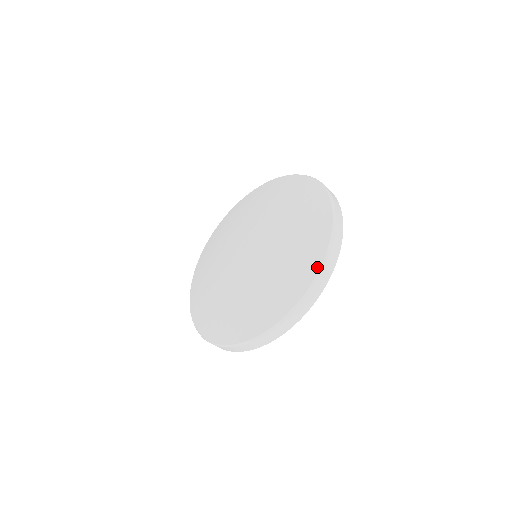
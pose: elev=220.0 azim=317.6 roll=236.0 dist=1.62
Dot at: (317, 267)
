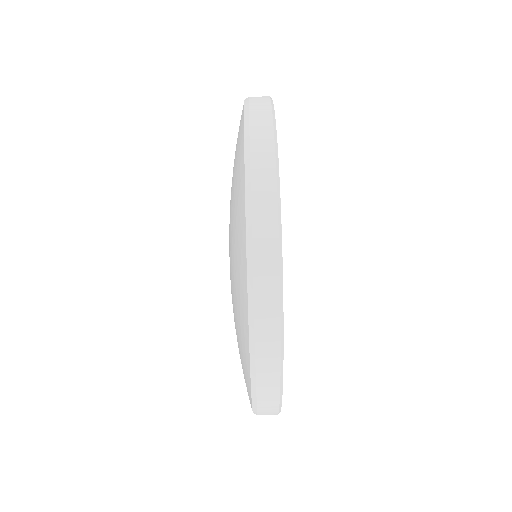
Dot at: (243, 107)
